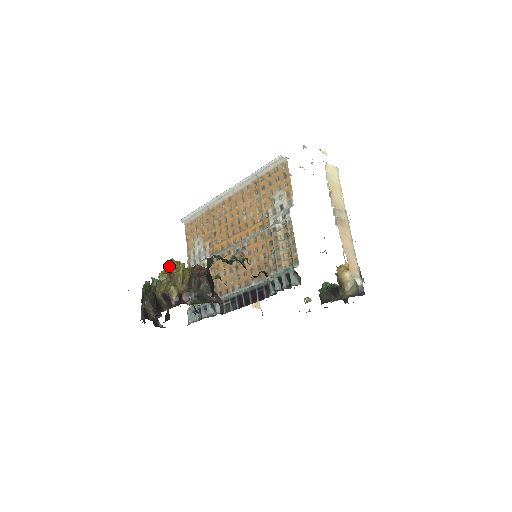
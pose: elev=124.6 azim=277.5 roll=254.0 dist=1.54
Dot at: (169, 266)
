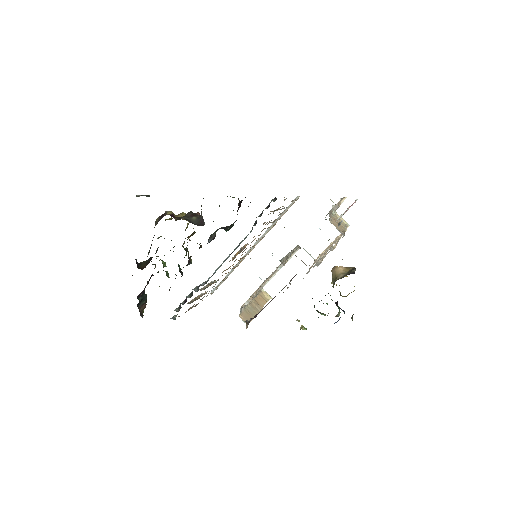
Dot at: occluded
